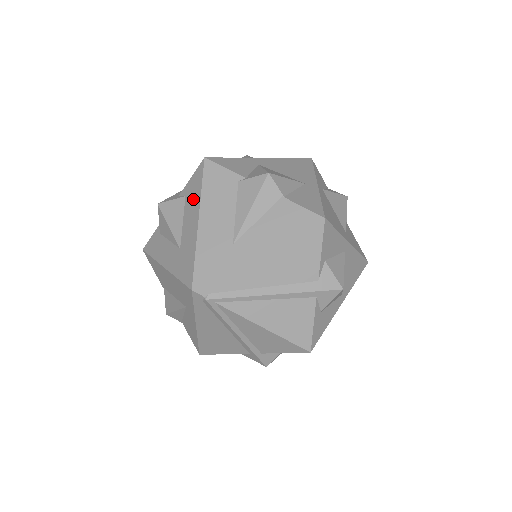
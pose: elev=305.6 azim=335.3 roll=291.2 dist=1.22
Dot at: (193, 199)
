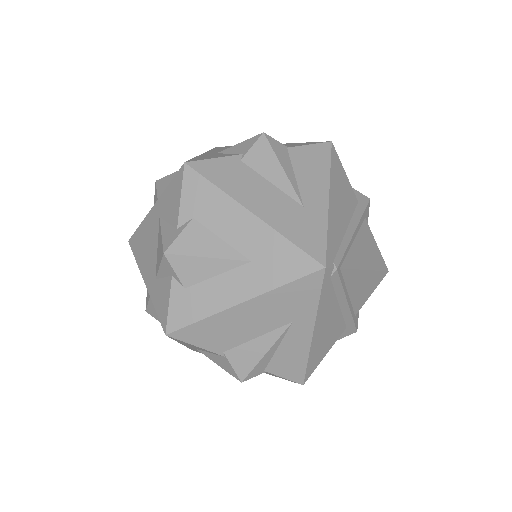
Dot at: (214, 207)
